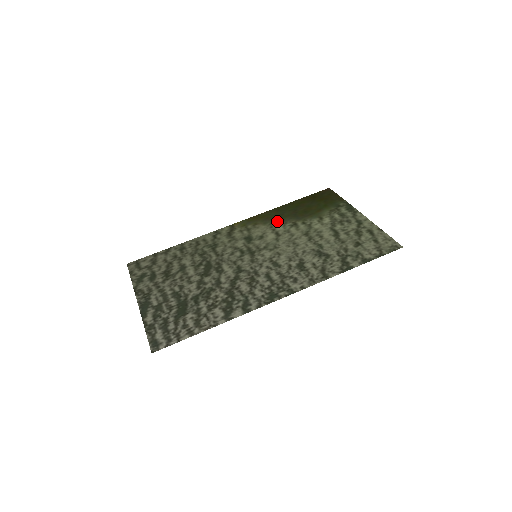
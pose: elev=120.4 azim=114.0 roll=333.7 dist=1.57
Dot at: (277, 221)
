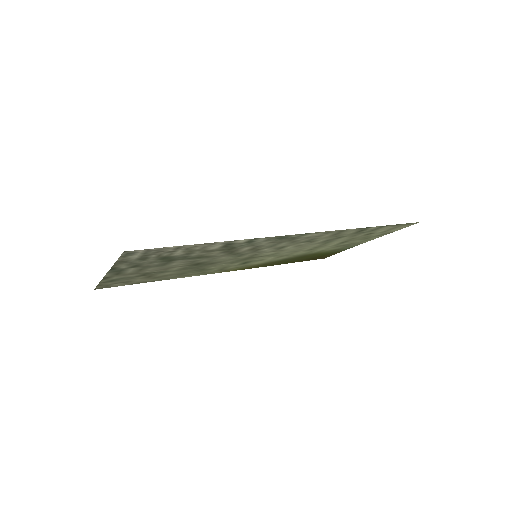
Dot at: (275, 261)
